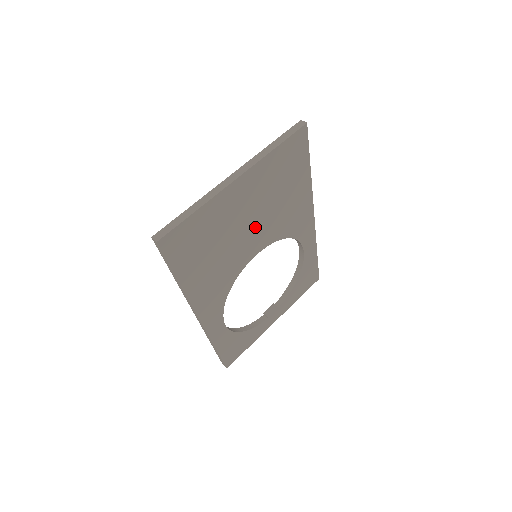
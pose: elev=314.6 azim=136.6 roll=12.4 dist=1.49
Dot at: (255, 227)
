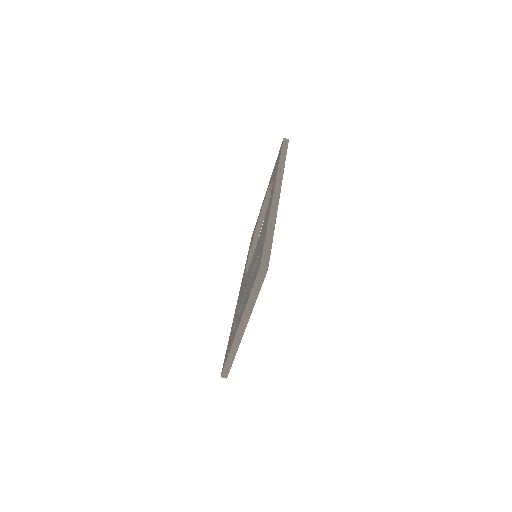
Dot at: occluded
